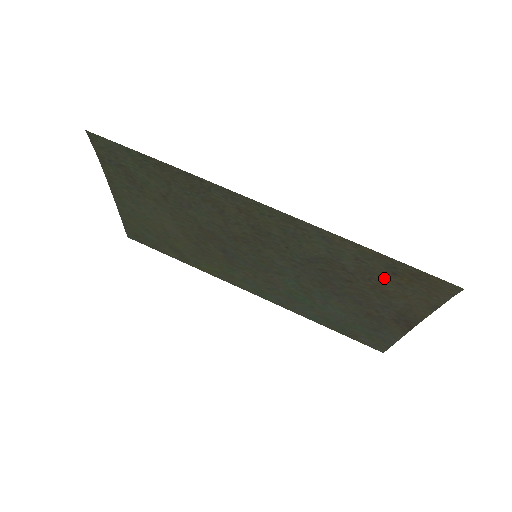
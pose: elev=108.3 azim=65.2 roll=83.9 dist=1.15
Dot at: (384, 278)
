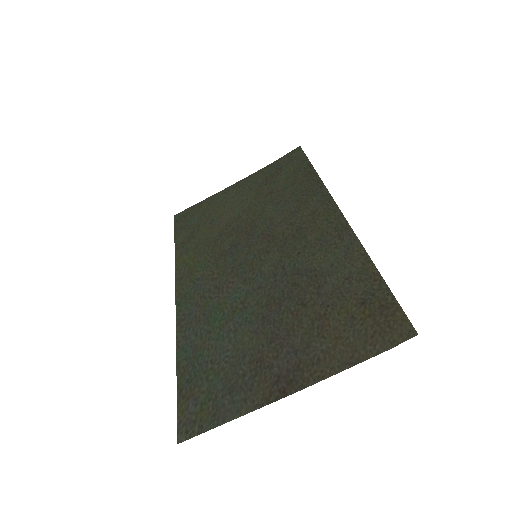
Dot at: (346, 307)
